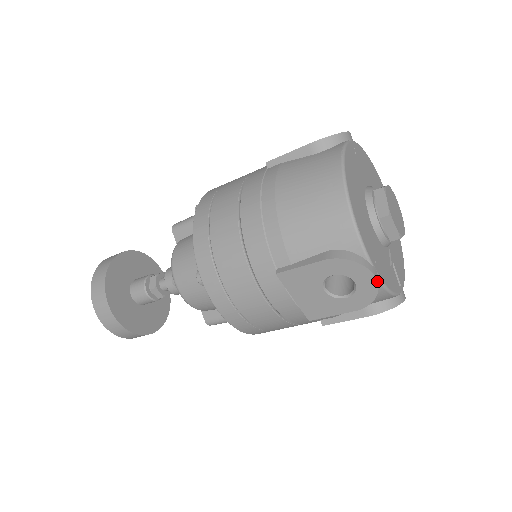
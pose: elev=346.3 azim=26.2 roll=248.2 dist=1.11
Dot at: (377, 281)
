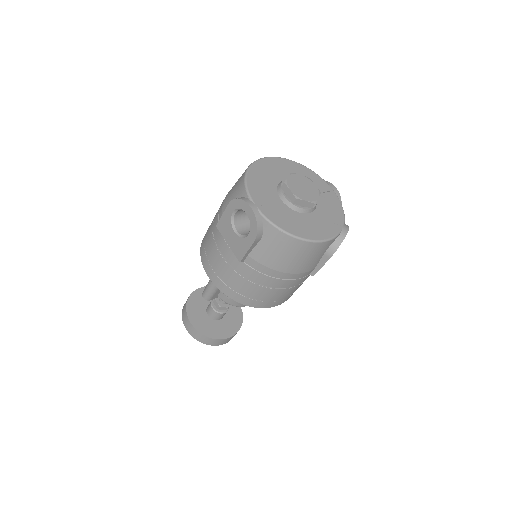
Dot at: occluded
